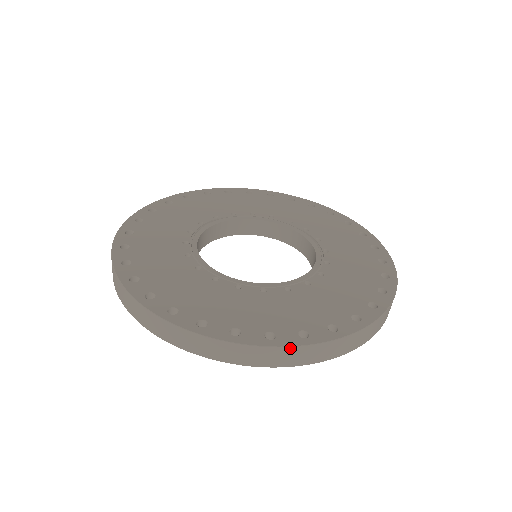
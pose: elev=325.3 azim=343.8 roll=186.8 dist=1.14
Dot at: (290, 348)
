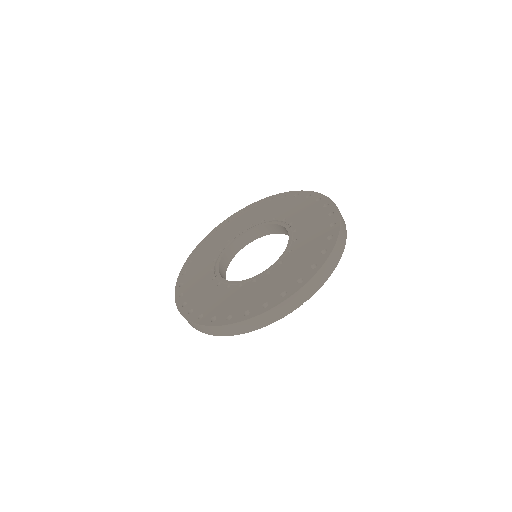
Dot at: (297, 293)
